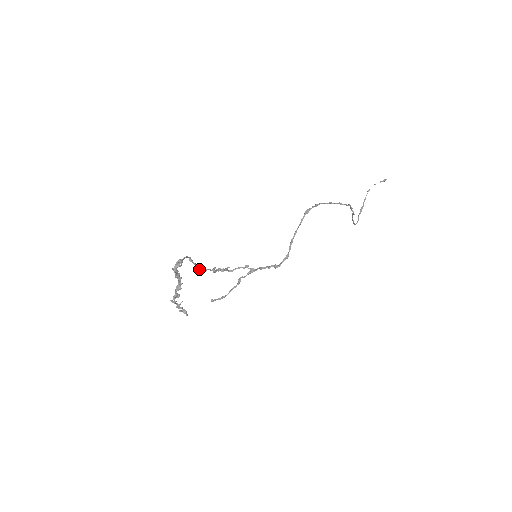
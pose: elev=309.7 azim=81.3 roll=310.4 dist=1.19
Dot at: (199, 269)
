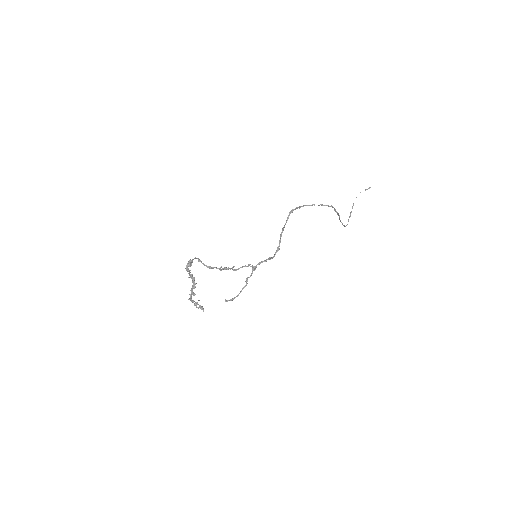
Dot at: occluded
